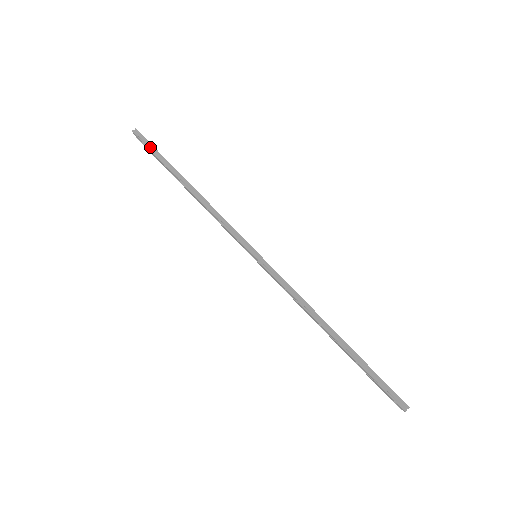
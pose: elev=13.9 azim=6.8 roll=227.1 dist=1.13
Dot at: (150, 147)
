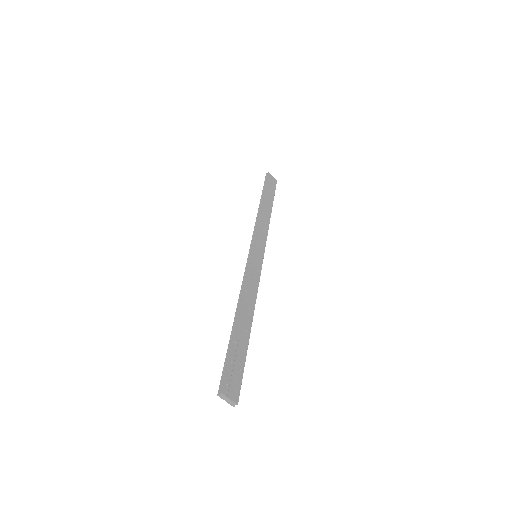
Dot at: (265, 182)
